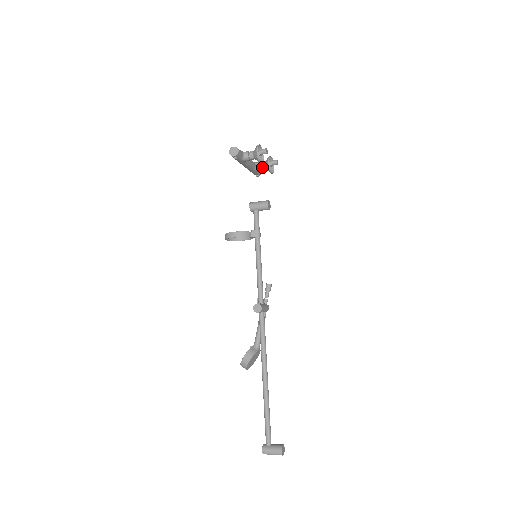
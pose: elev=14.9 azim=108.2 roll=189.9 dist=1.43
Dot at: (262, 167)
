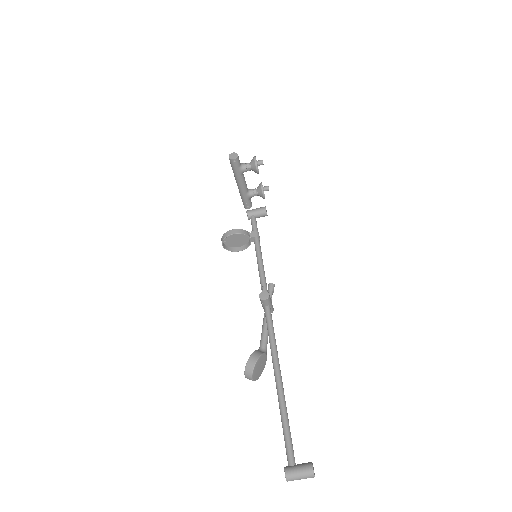
Dot at: (254, 192)
